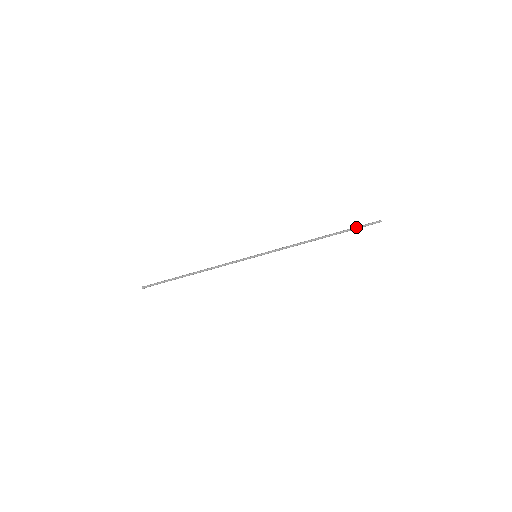
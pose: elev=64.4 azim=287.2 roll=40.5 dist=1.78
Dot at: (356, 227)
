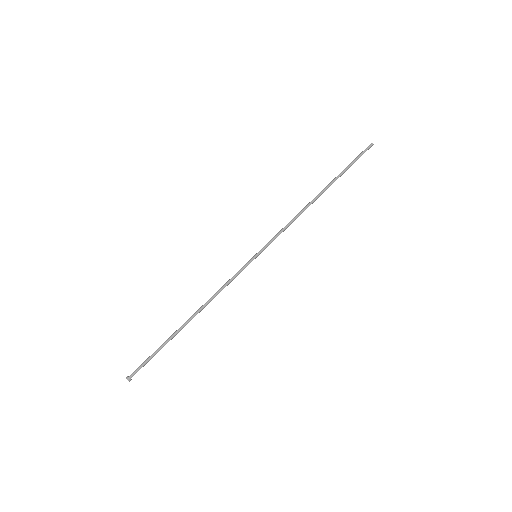
Dot at: (351, 163)
